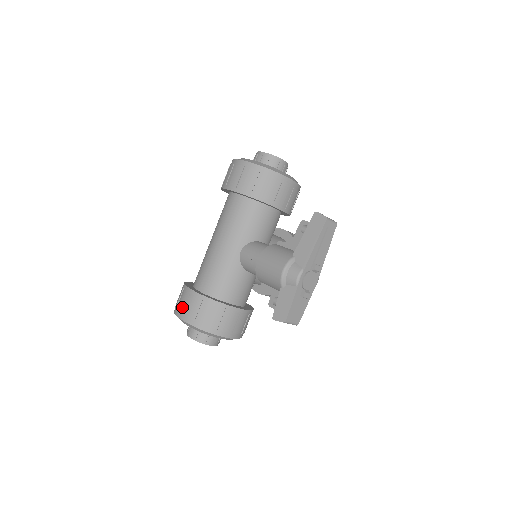
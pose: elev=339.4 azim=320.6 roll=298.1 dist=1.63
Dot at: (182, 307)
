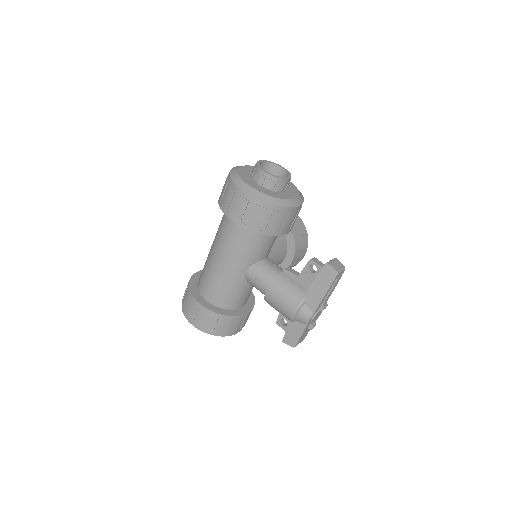
Dot at: (193, 316)
